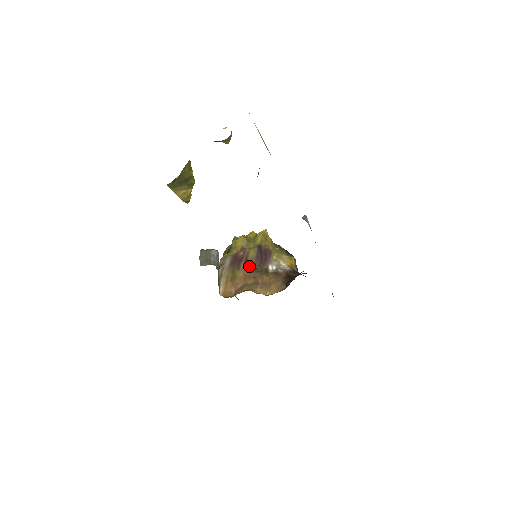
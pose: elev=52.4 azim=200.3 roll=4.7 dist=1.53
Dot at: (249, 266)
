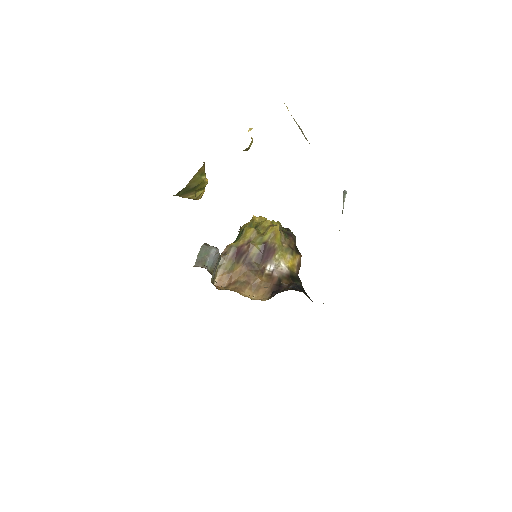
Dot at: (248, 263)
